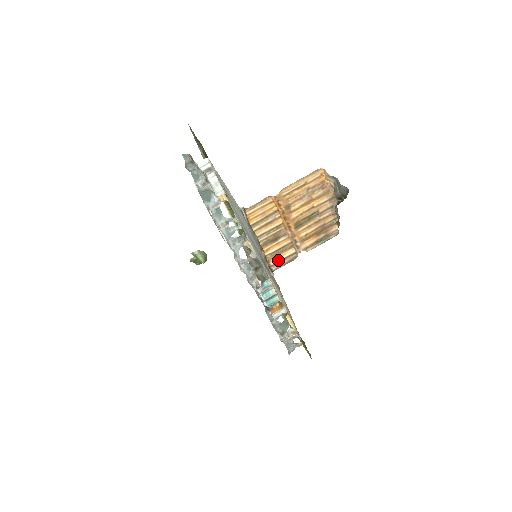
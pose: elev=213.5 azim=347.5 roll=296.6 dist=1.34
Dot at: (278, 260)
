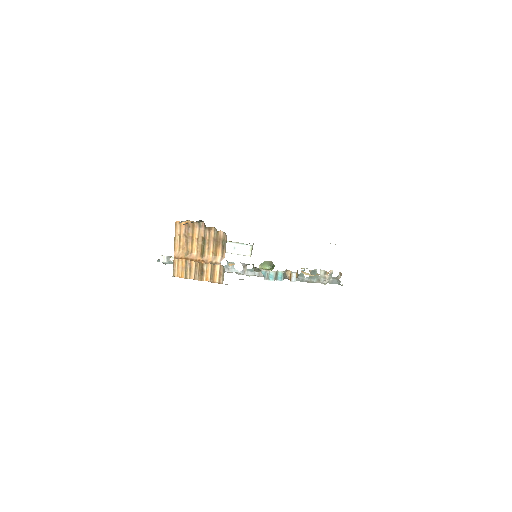
Dot at: (218, 277)
